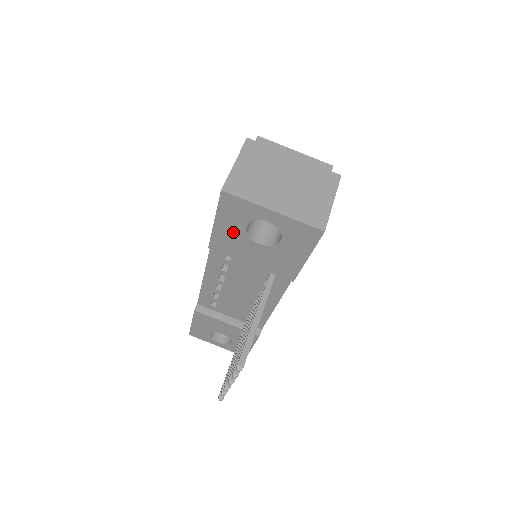
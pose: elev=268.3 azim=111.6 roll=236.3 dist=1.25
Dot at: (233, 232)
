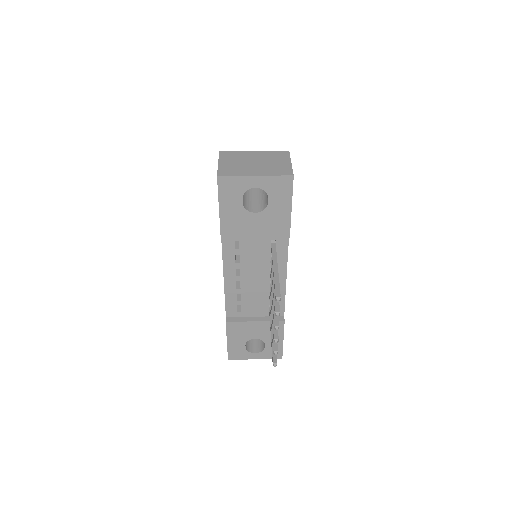
Dot at: (234, 212)
